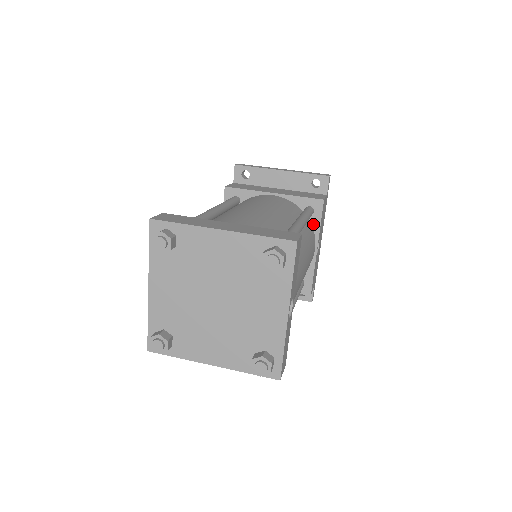
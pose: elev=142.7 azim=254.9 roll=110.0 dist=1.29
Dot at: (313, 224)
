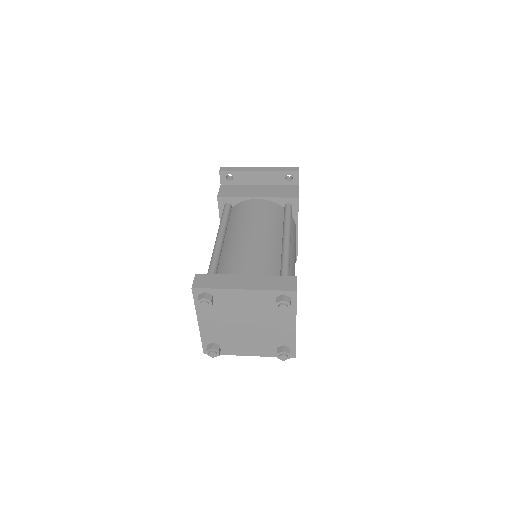
Dot at: (292, 215)
